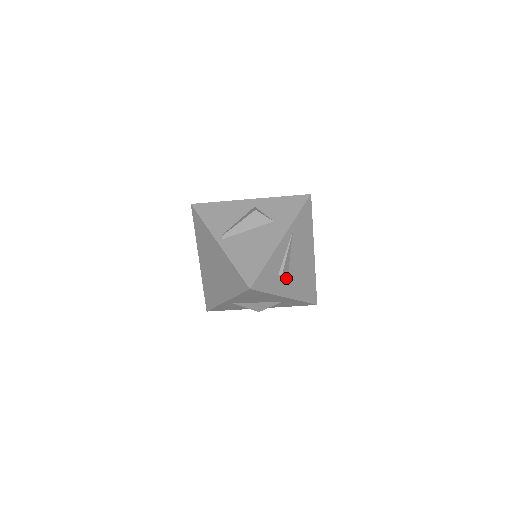
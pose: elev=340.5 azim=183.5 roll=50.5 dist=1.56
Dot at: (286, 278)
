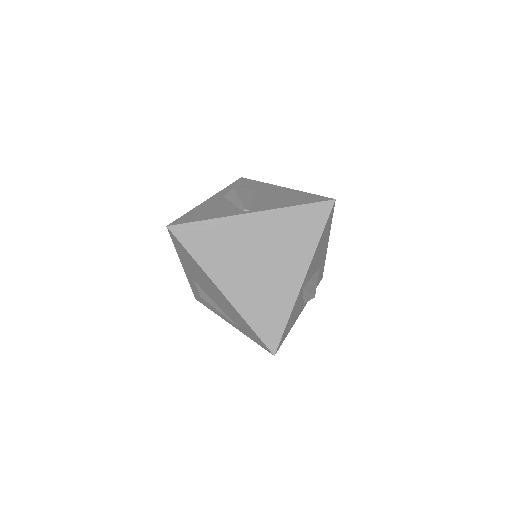
Dot at: occluded
